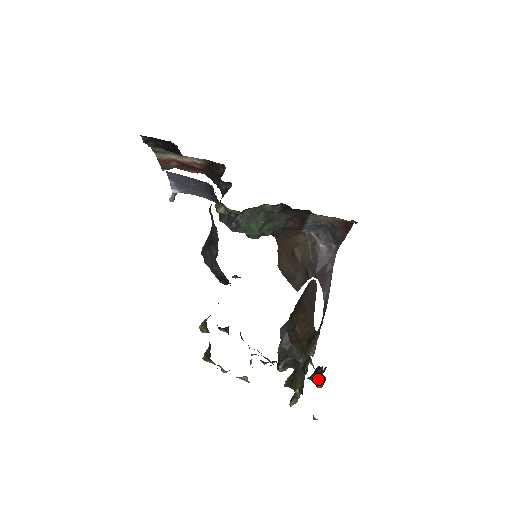
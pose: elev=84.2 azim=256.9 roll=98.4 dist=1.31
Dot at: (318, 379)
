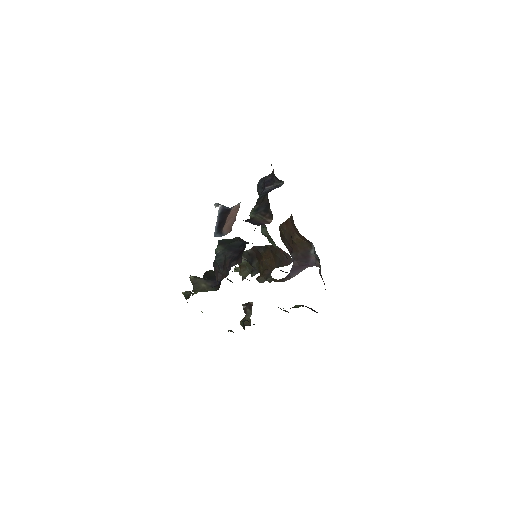
Dot at: occluded
